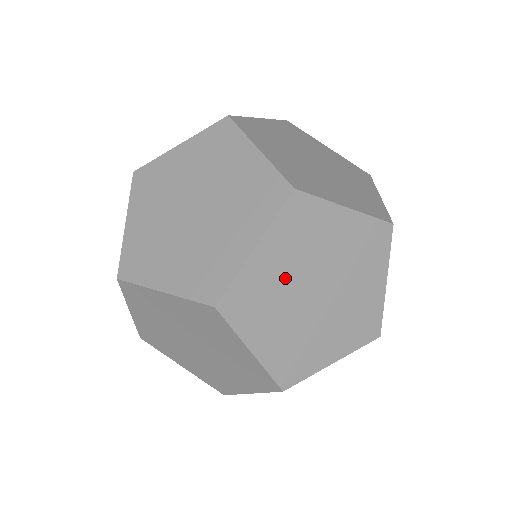
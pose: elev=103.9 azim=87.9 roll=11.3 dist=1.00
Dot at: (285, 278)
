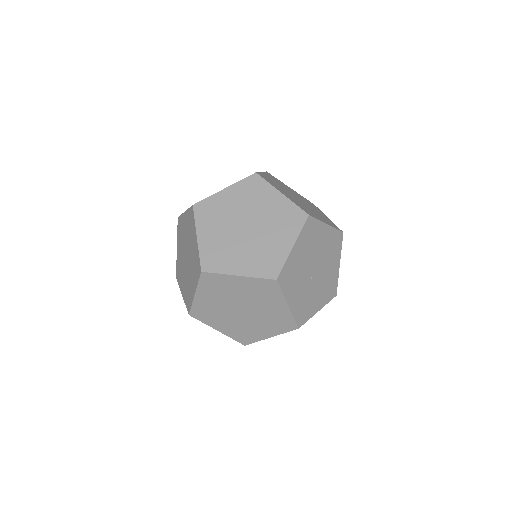
Dot at: (223, 236)
